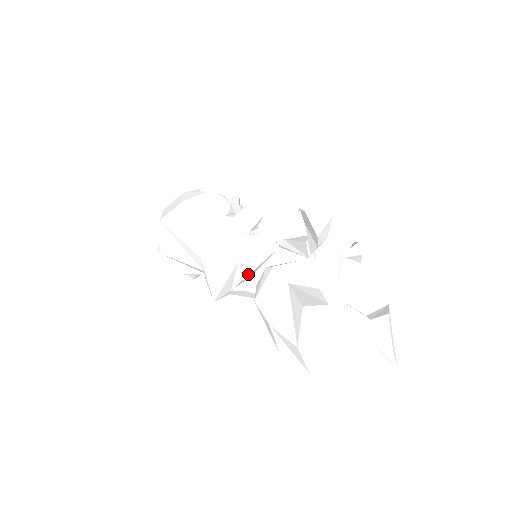
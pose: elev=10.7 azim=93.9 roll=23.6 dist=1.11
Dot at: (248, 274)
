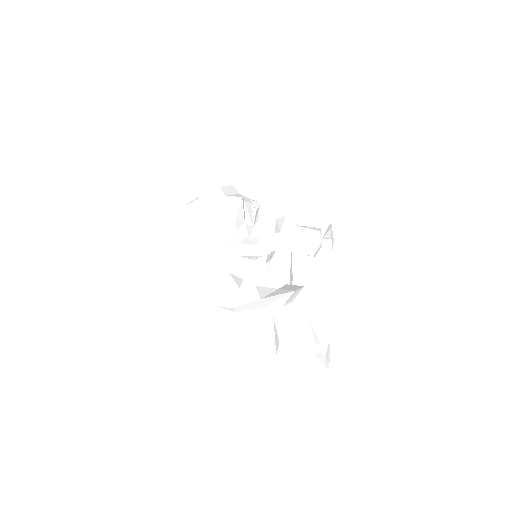
Dot at: (250, 286)
